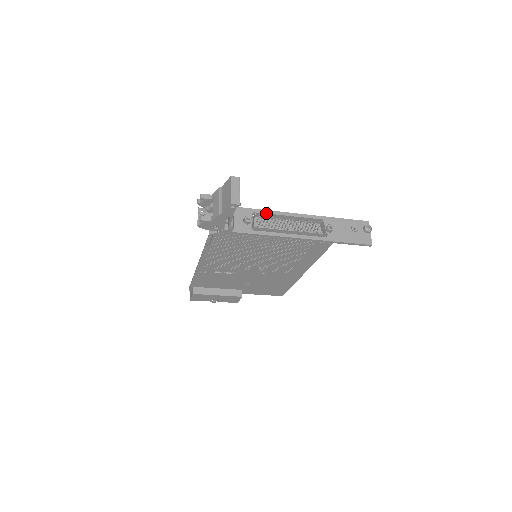
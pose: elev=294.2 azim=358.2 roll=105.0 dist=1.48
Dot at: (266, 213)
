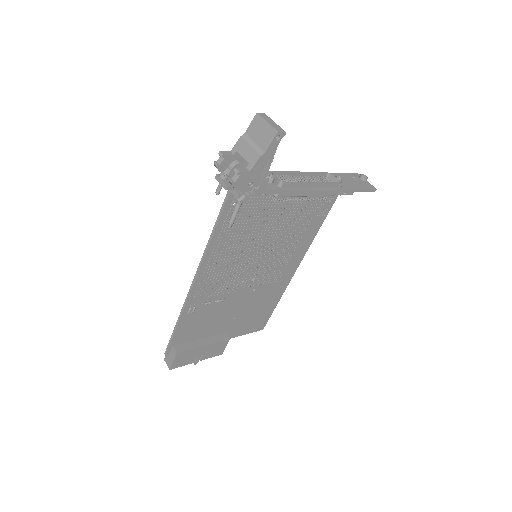
Dot at: (282, 171)
